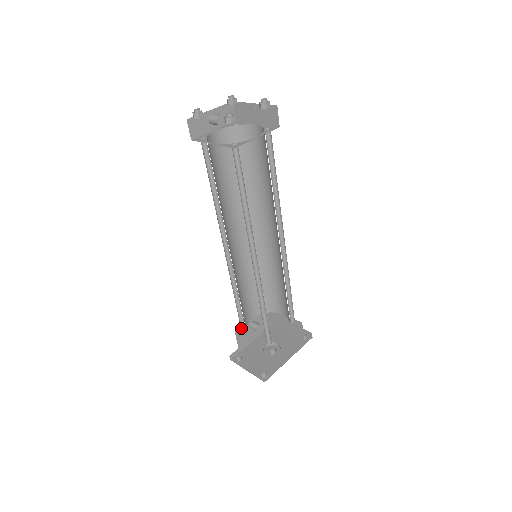
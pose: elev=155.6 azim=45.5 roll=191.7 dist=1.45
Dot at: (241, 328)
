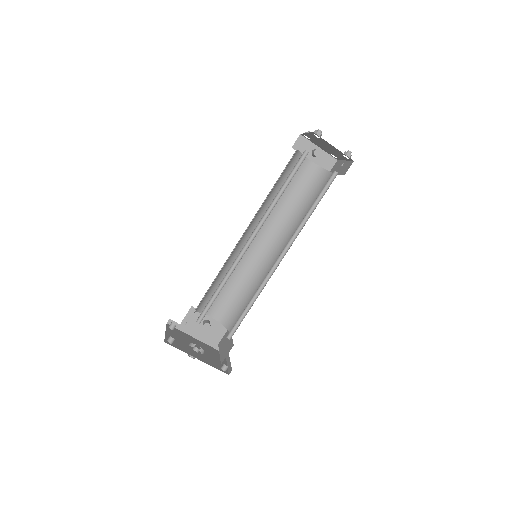
Dot at: occluded
